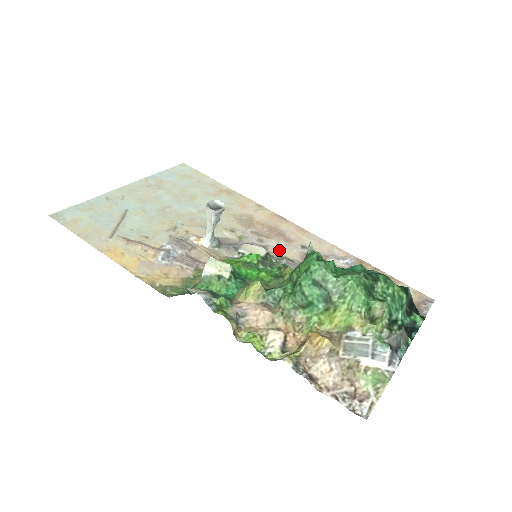
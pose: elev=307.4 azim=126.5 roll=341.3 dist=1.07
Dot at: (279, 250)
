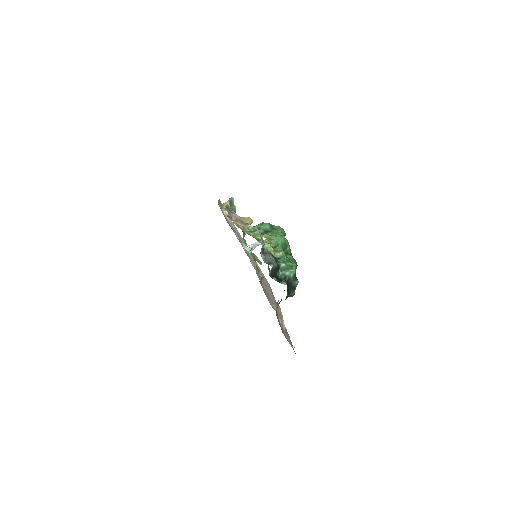
Dot at: occluded
